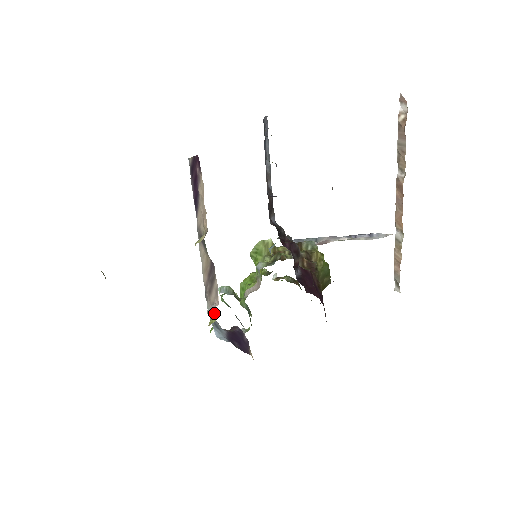
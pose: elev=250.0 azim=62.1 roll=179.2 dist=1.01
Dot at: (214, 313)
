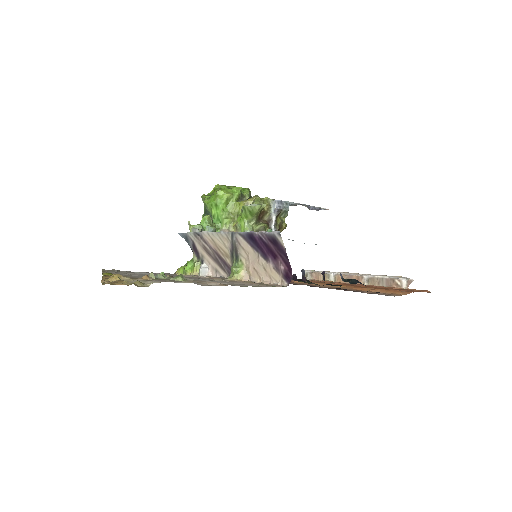
Dot at: (200, 261)
